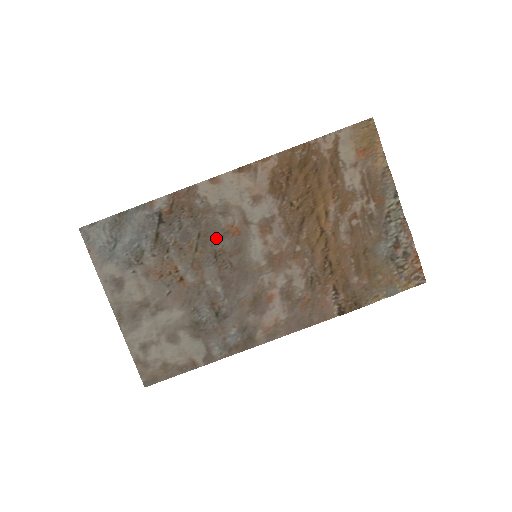
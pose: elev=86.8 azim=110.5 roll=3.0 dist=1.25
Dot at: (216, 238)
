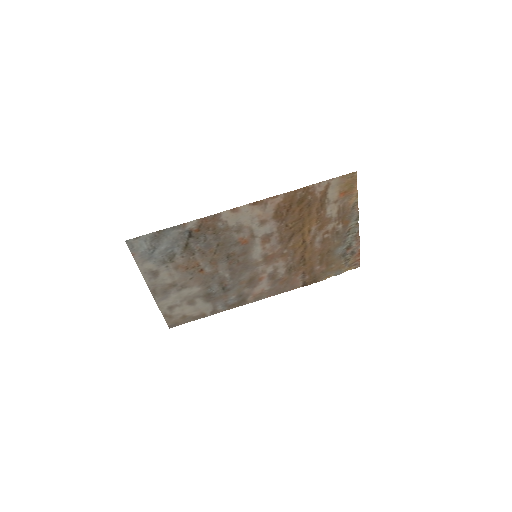
Dot at: (230, 246)
